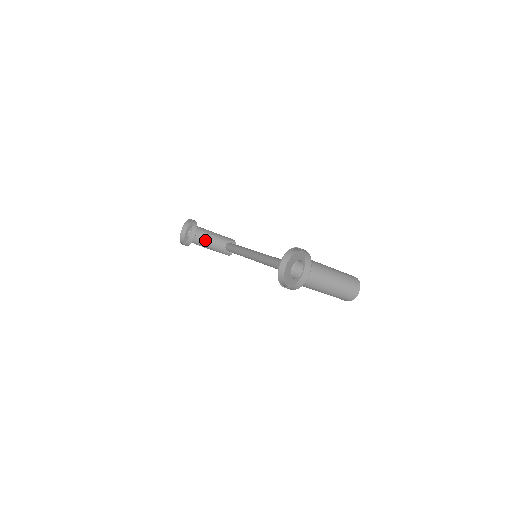
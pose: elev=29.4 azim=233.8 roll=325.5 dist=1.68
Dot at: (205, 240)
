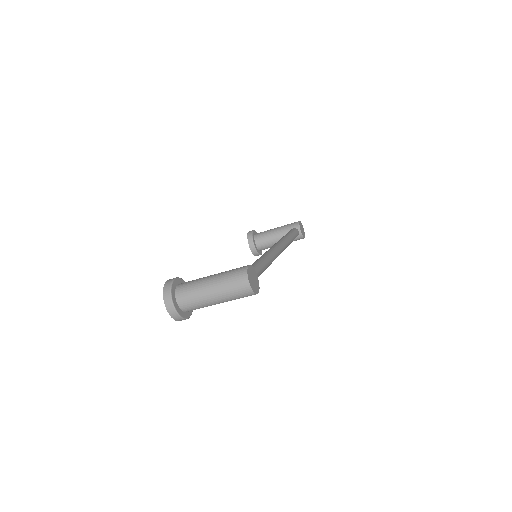
Dot at: (268, 242)
